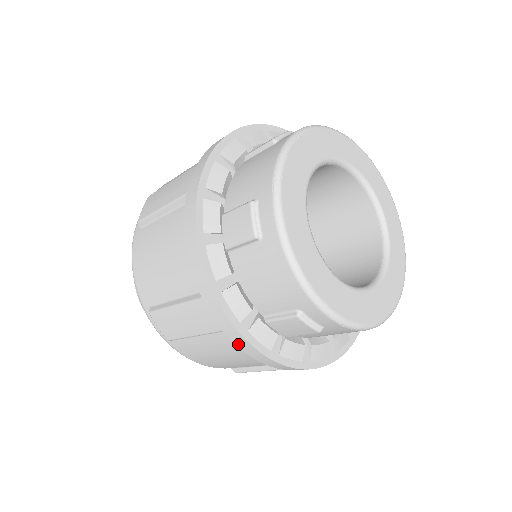
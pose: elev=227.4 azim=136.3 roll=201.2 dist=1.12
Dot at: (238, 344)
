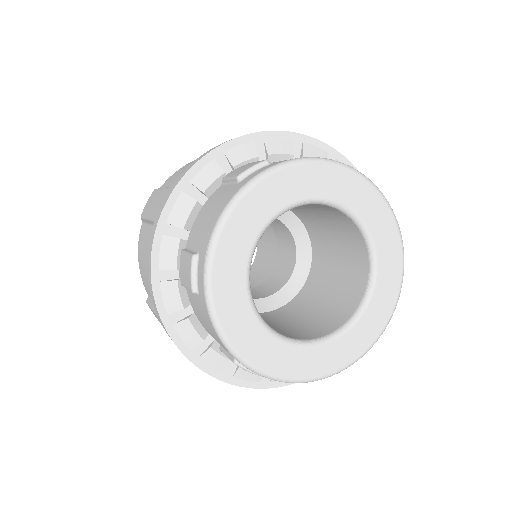
Dot at: occluded
